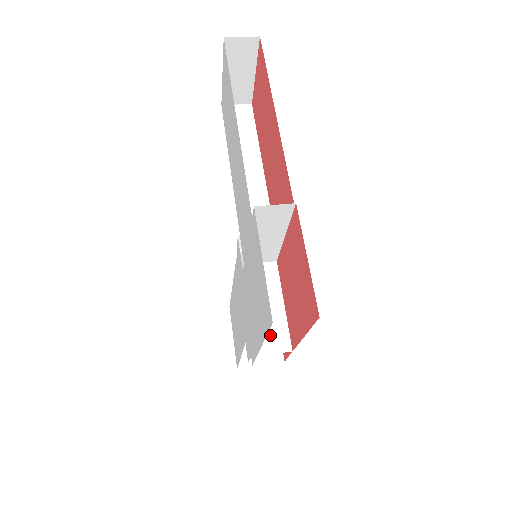
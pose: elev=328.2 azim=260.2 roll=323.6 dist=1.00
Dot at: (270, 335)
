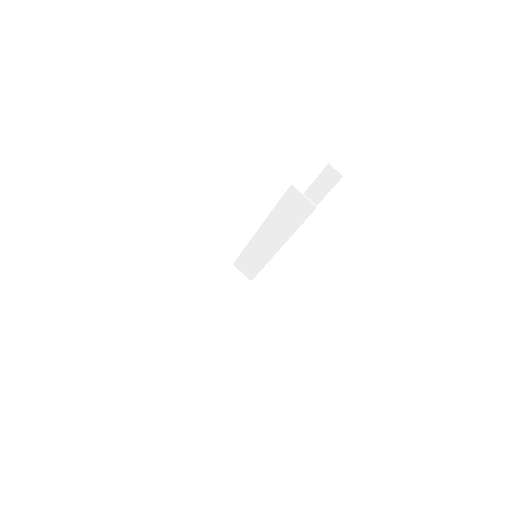
Dot at: occluded
